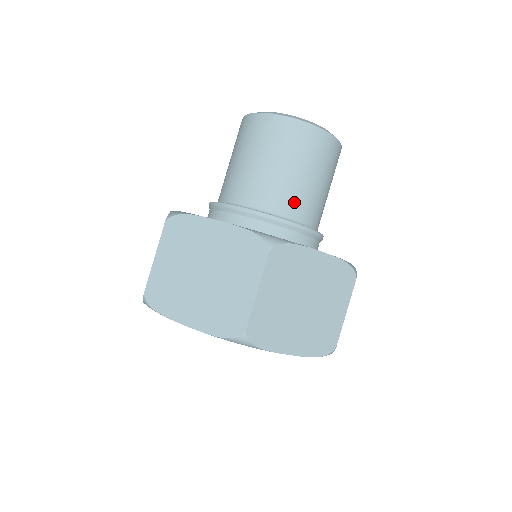
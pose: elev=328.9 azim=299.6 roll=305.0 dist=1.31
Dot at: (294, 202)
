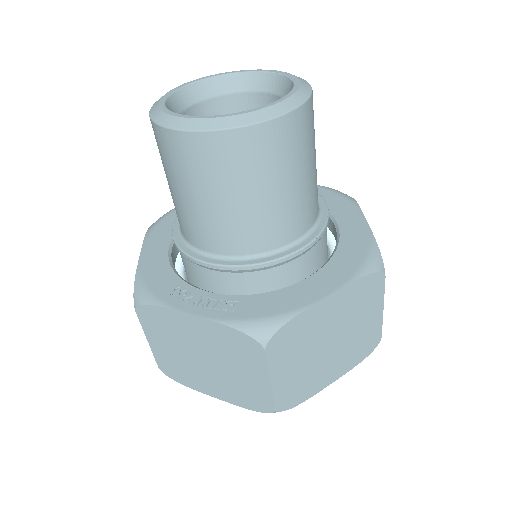
Dot at: (272, 230)
